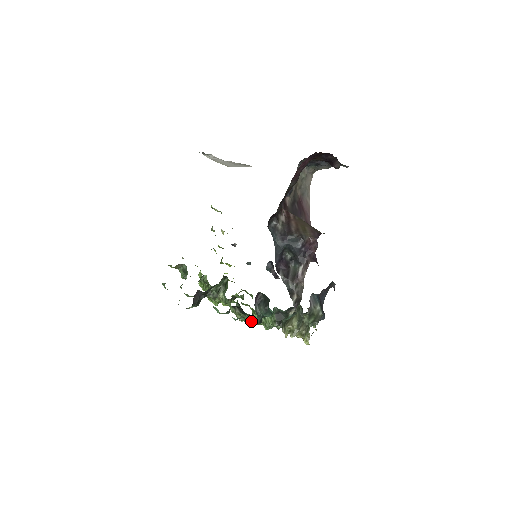
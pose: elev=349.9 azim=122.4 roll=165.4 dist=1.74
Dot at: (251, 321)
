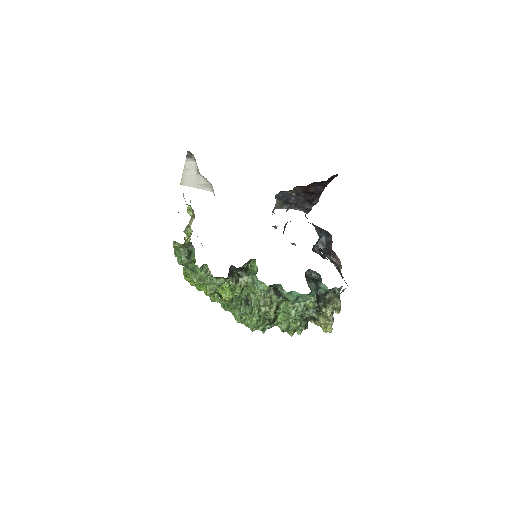
Dot at: (305, 295)
